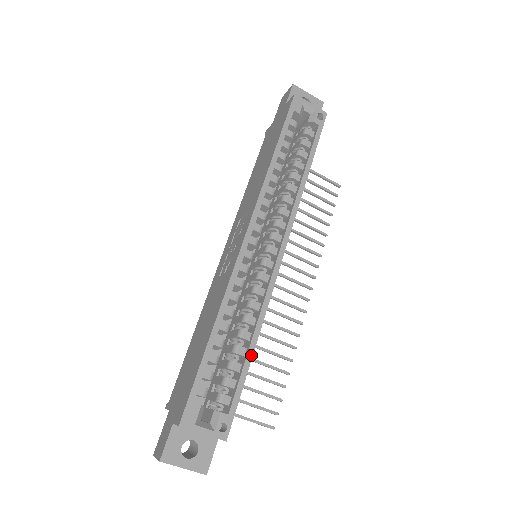
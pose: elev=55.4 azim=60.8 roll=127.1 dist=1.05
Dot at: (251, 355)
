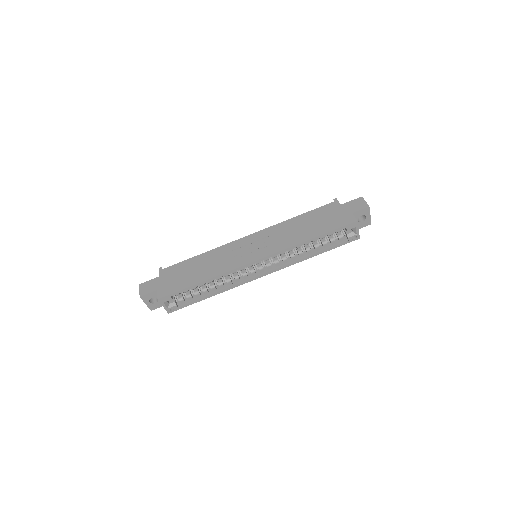
Dot at: occluded
